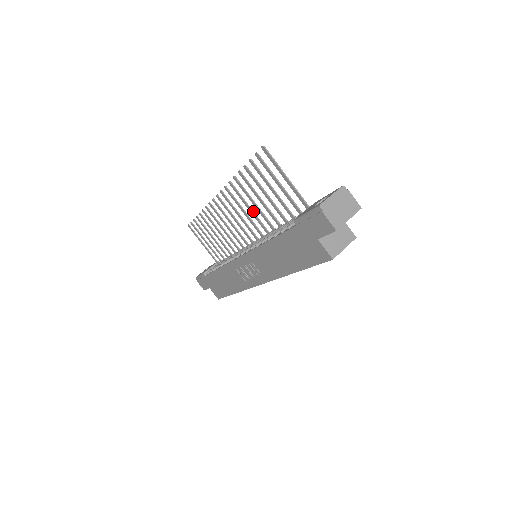
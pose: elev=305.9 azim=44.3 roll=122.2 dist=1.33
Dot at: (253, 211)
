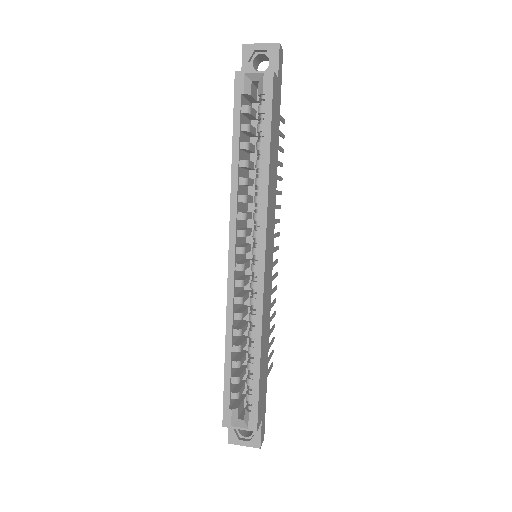
Dot at: occluded
